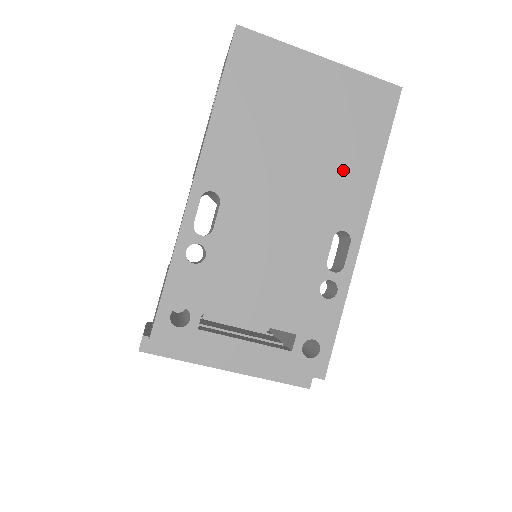
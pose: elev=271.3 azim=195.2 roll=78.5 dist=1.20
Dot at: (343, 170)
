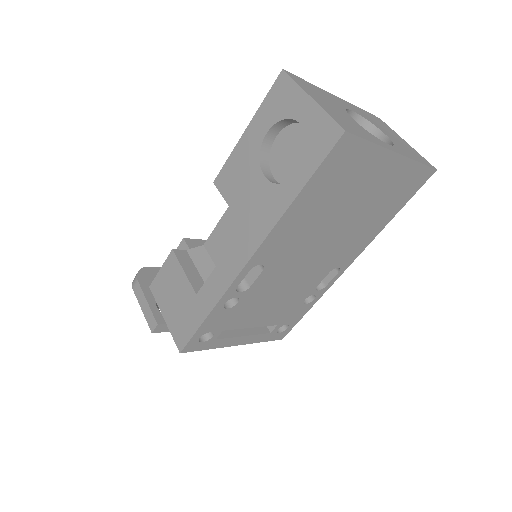
Dot at: (360, 233)
